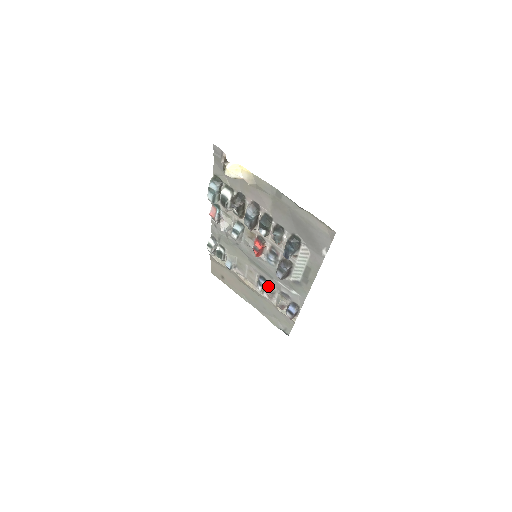
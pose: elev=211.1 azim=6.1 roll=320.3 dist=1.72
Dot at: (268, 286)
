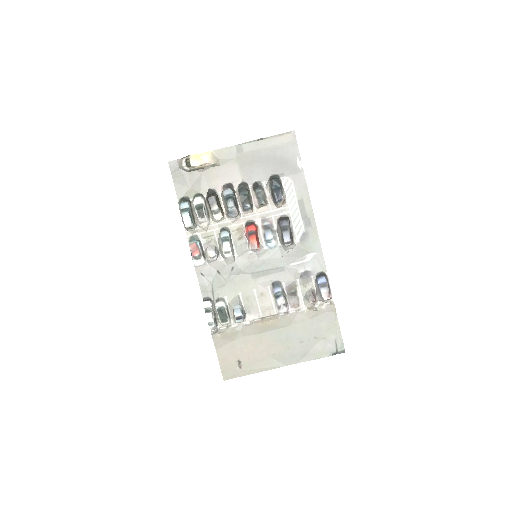
Dot at: (286, 288)
